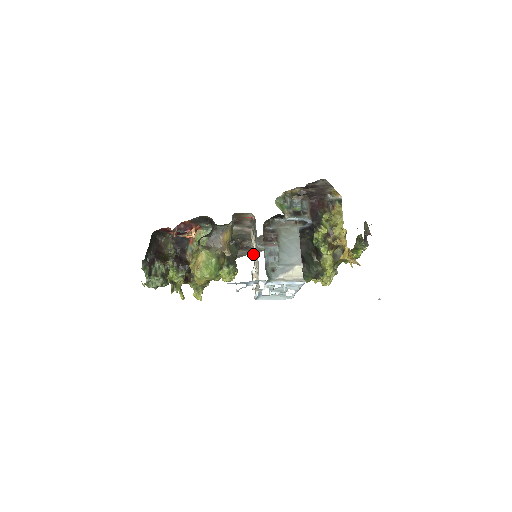
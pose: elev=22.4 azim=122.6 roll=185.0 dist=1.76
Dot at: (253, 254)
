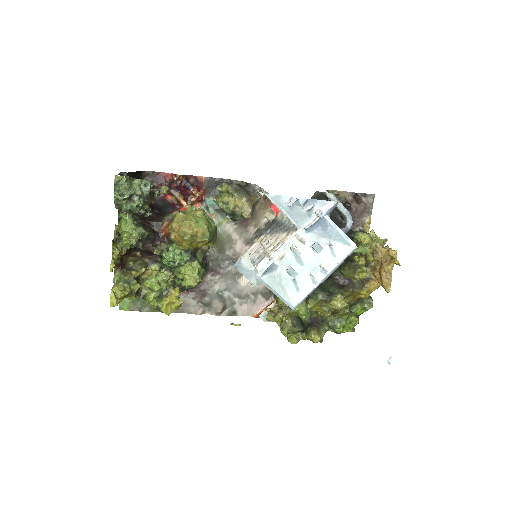
Dot at: (251, 255)
